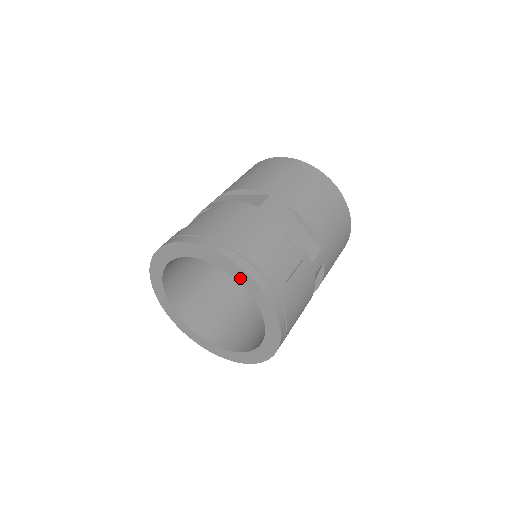
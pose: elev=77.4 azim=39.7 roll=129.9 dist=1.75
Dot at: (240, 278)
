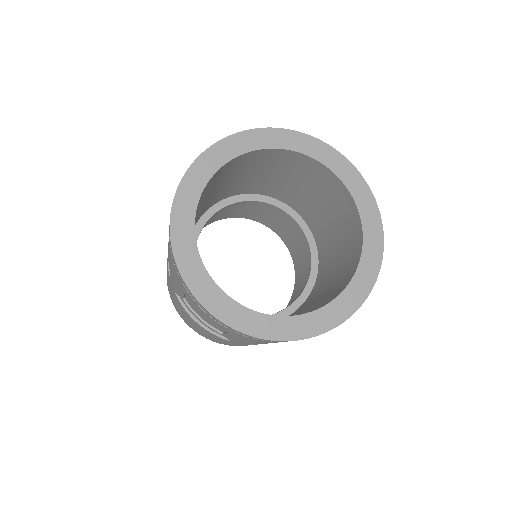
Dot at: (323, 157)
